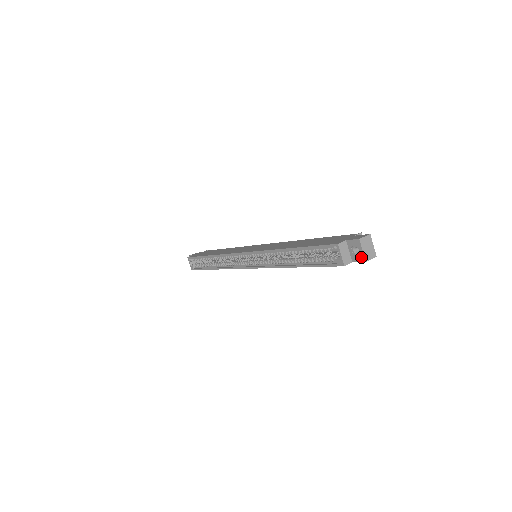
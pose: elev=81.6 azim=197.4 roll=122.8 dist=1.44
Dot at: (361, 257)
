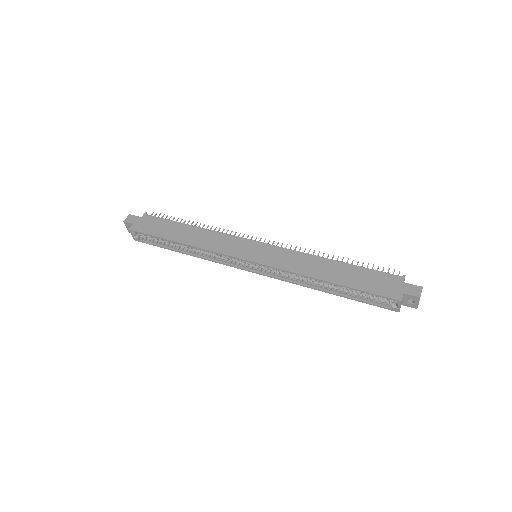
Dot at: (414, 306)
